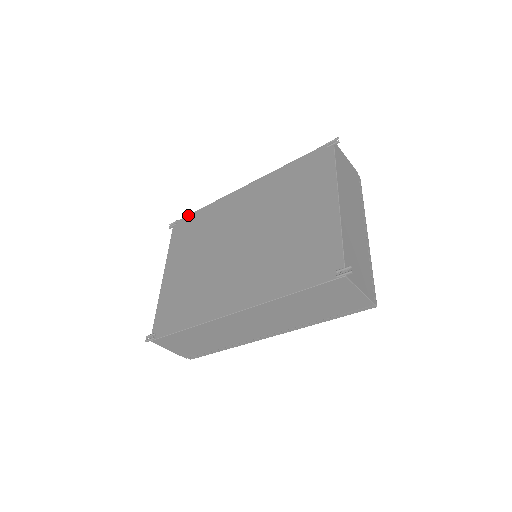
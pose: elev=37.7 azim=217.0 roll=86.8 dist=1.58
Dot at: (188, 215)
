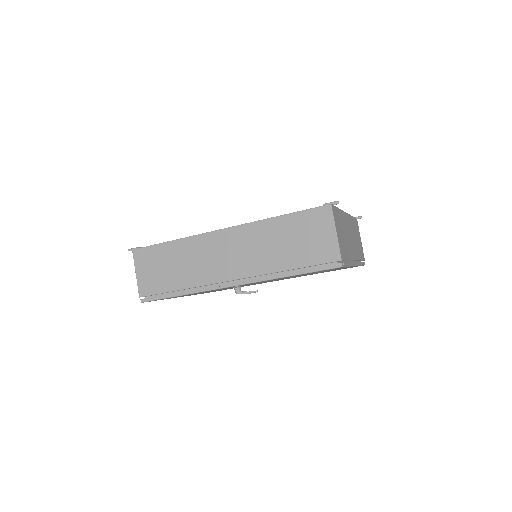
Dot at: occluded
